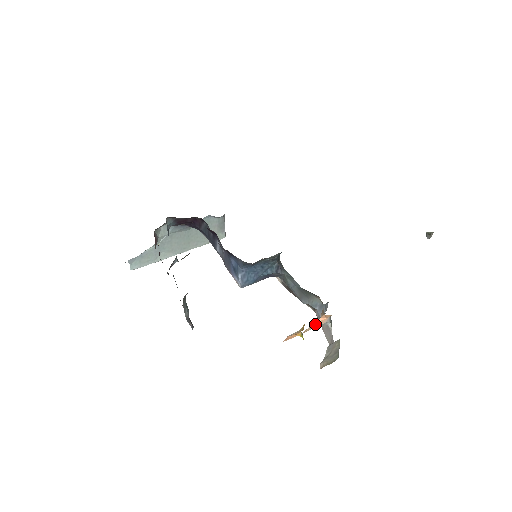
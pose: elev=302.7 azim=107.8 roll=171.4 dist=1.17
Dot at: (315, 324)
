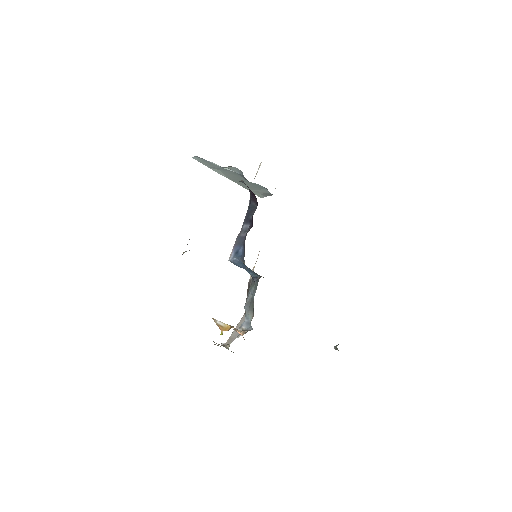
Dot at: (235, 330)
